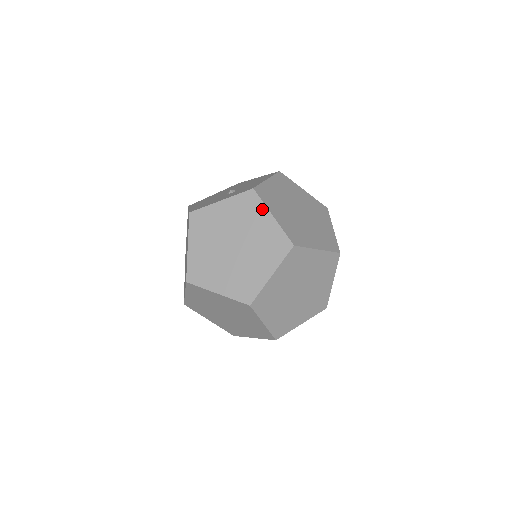
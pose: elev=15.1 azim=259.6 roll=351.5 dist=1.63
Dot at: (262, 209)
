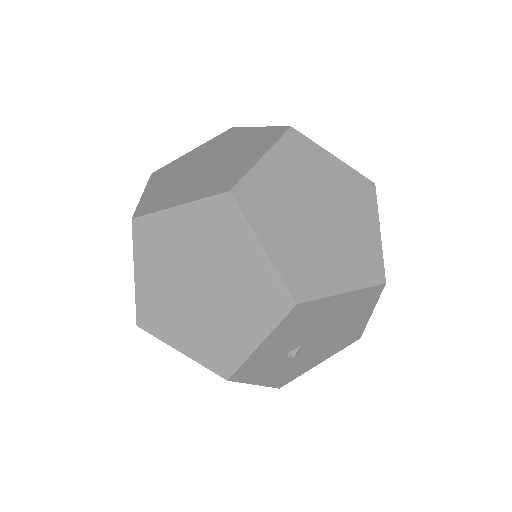
Dot at: occluded
